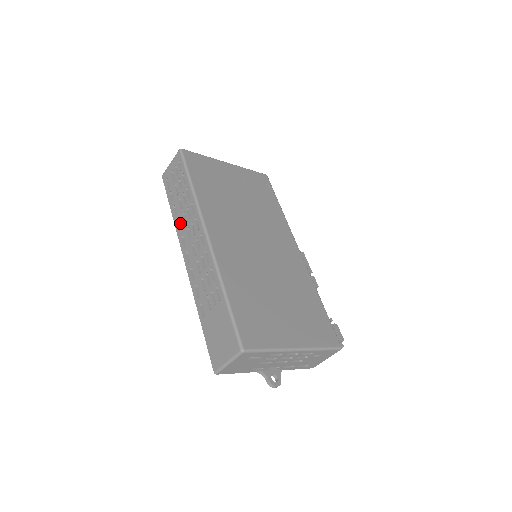
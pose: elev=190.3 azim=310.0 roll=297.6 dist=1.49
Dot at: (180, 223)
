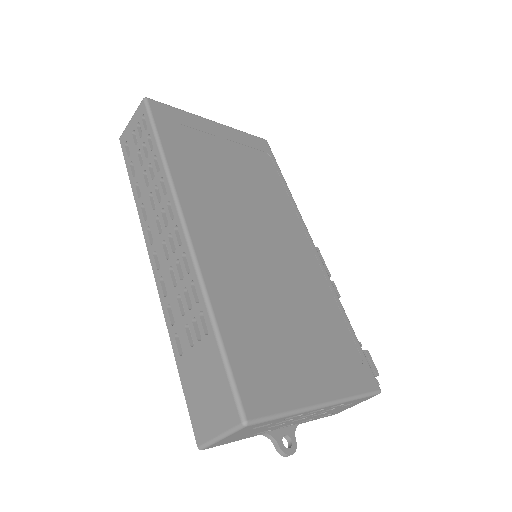
Dot at: (145, 208)
